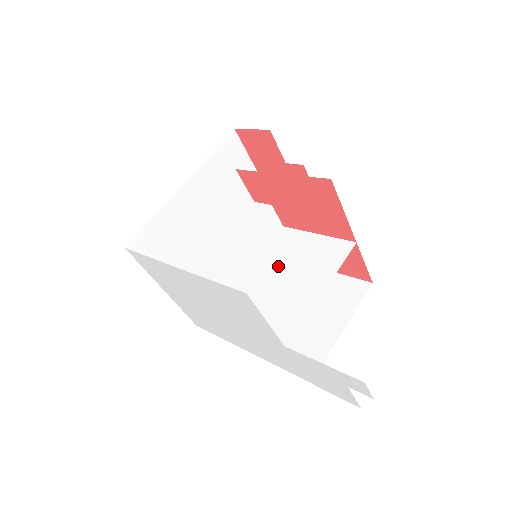
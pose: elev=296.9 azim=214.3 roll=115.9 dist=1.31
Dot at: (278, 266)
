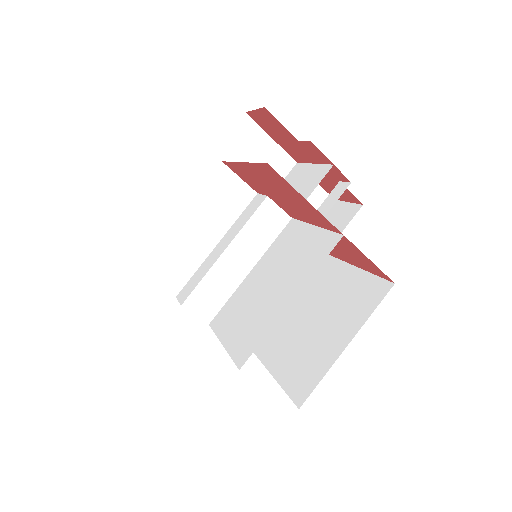
Dot at: (270, 268)
